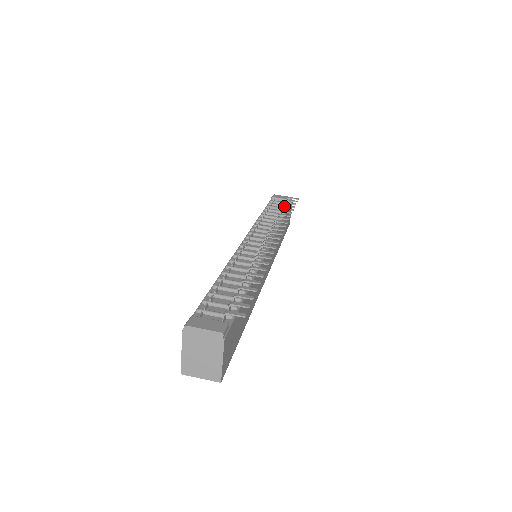
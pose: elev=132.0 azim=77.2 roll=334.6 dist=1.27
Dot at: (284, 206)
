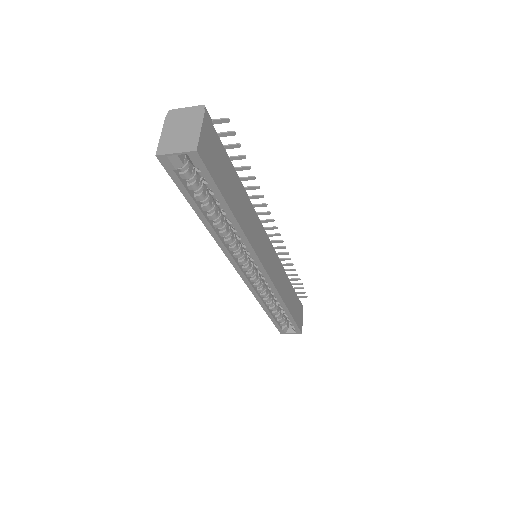
Dot at: occluded
